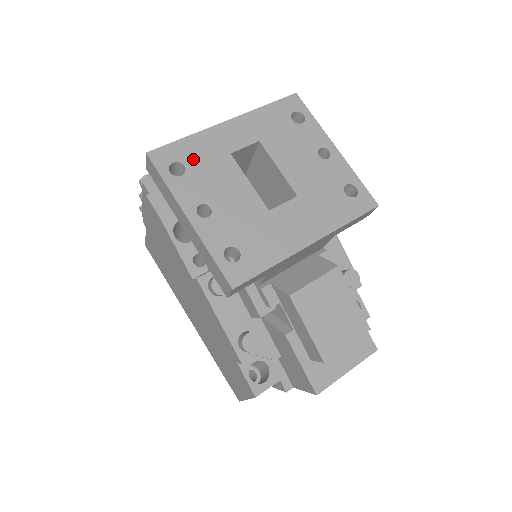
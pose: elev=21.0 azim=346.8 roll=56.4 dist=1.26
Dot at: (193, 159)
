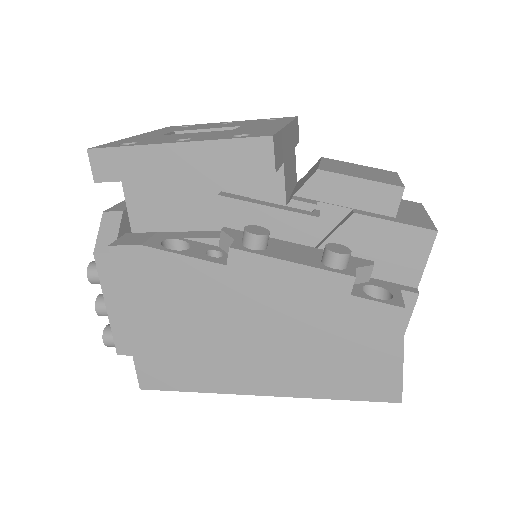
Dot at: (134, 141)
